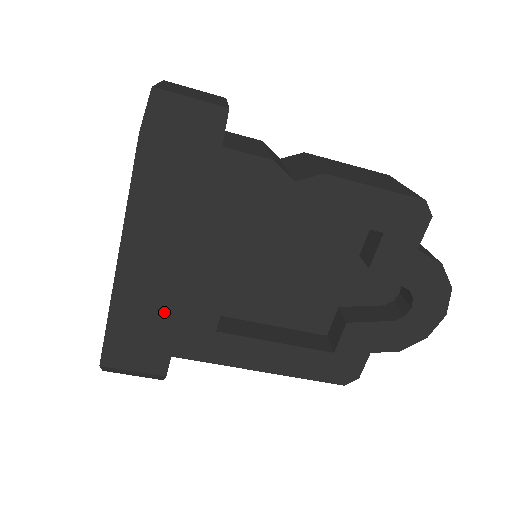
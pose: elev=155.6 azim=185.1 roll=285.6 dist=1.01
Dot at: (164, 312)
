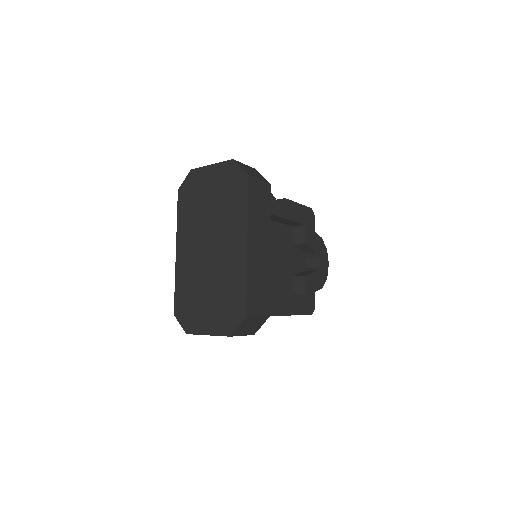
Dot at: (265, 272)
